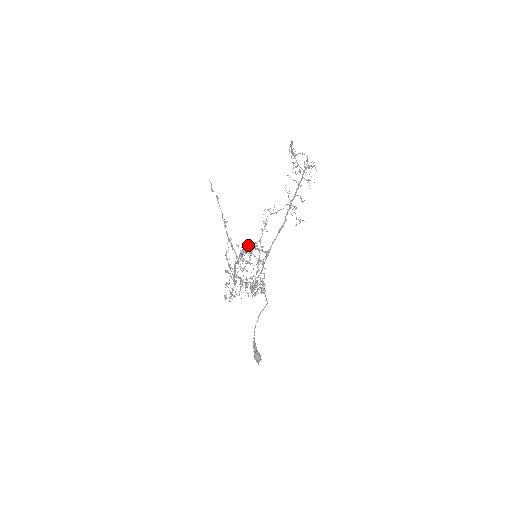
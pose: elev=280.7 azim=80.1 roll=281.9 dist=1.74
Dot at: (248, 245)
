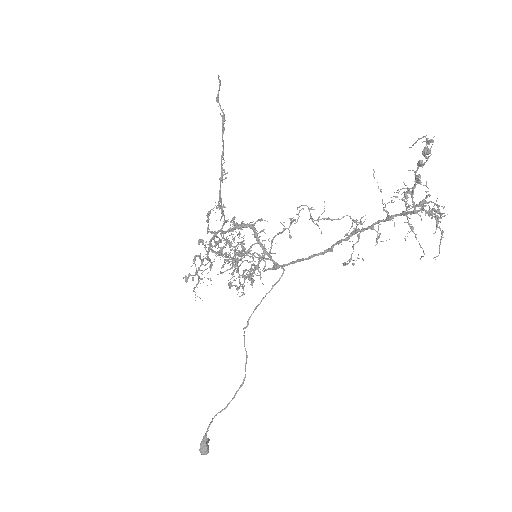
Dot at: (250, 227)
